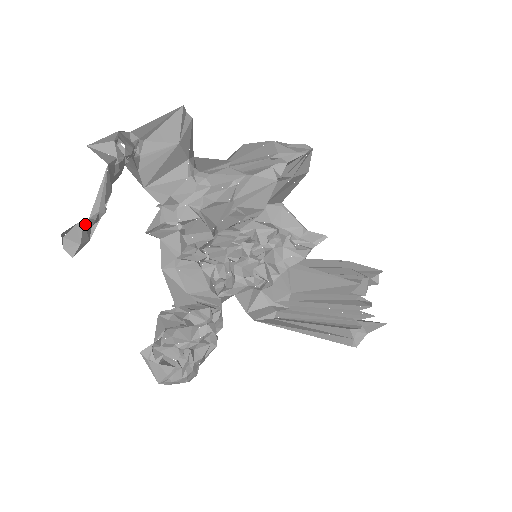
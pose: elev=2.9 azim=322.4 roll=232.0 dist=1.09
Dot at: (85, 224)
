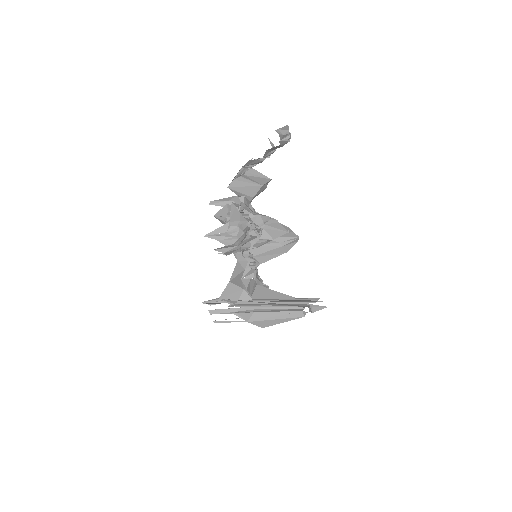
Dot at: (288, 134)
